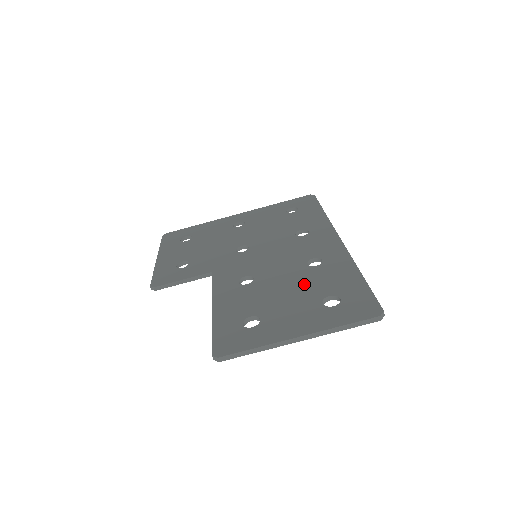
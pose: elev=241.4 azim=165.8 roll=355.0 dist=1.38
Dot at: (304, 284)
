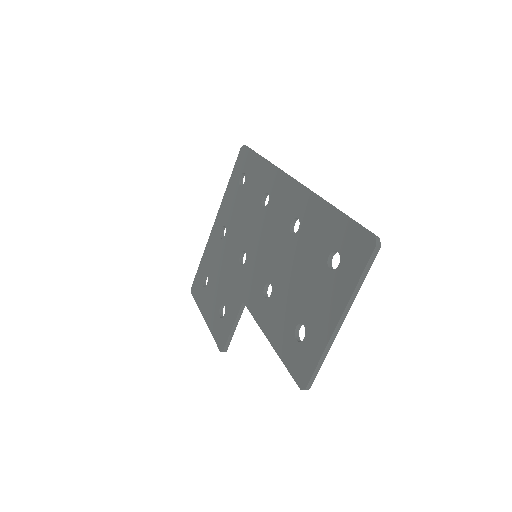
Dot at: (304, 259)
